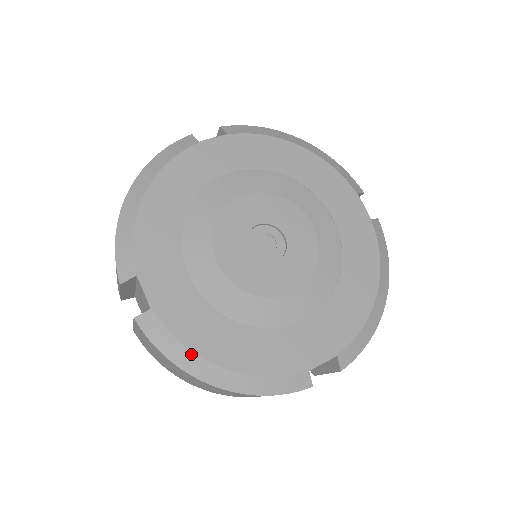
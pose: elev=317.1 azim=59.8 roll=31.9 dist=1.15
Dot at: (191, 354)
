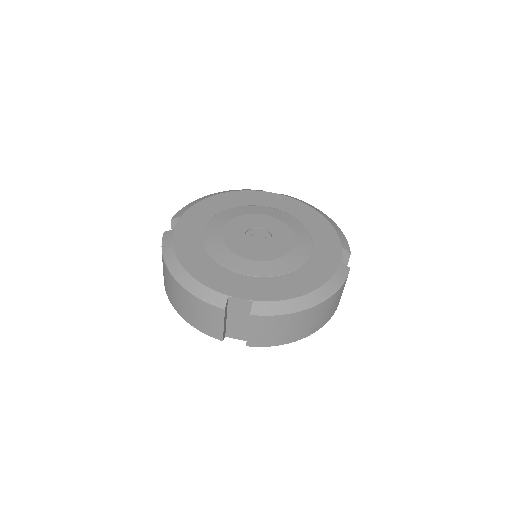
Dot at: (173, 253)
